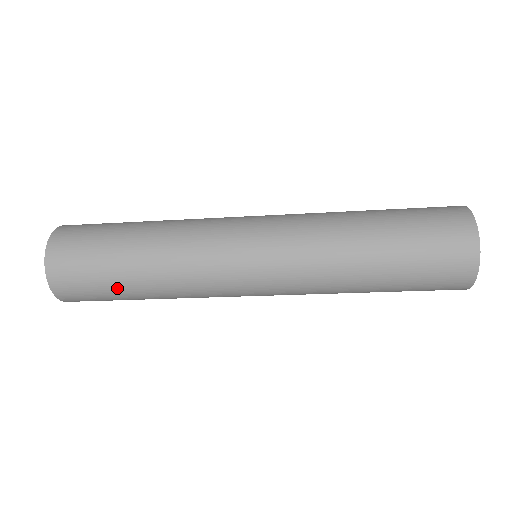
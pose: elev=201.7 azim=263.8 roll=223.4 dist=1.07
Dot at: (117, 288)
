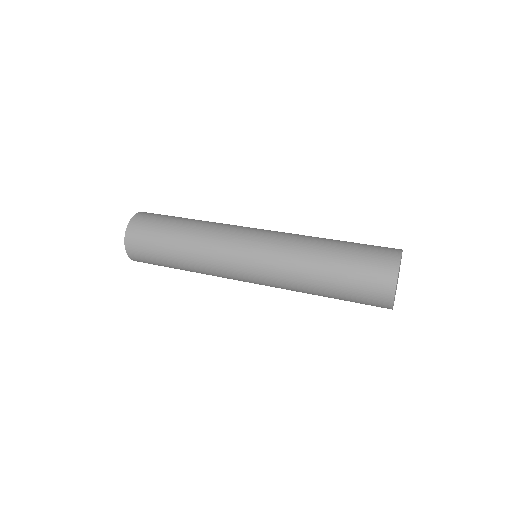
Dot at: (164, 260)
